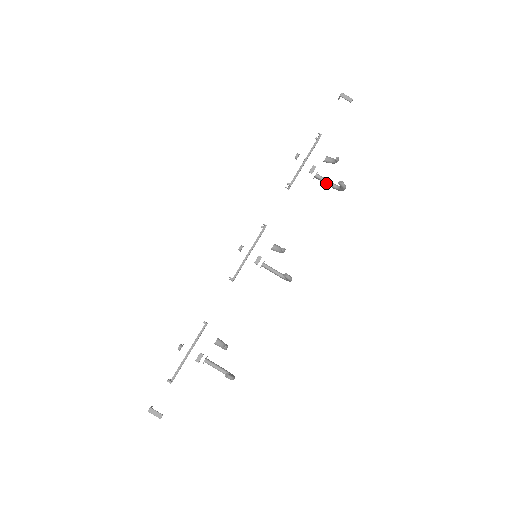
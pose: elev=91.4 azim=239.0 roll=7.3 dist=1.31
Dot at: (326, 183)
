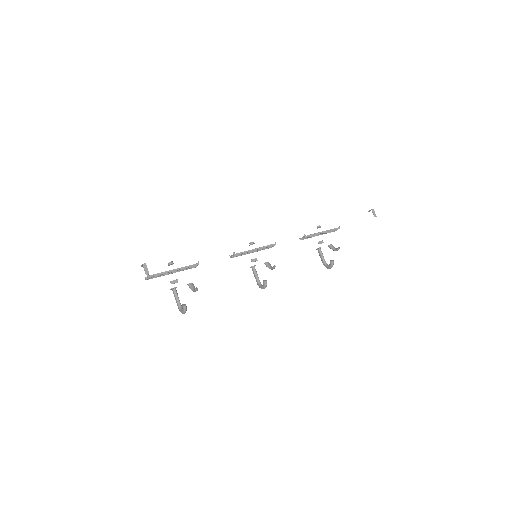
Dot at: (321, 257)
